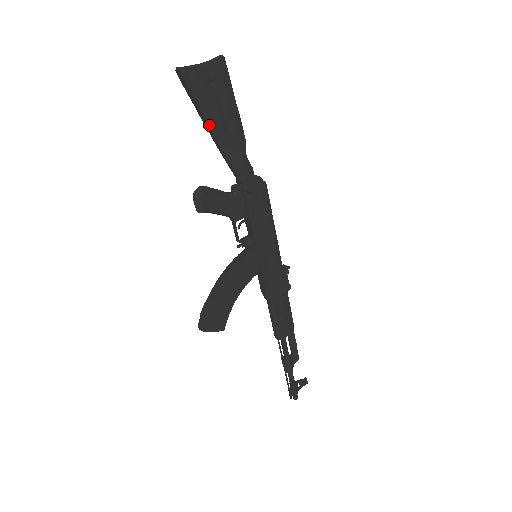
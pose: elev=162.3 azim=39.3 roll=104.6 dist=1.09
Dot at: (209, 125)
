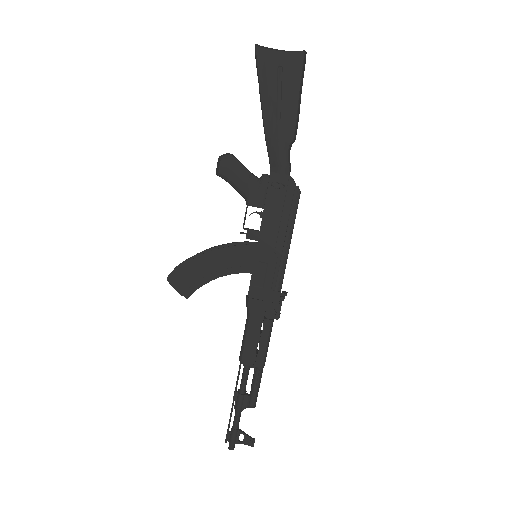
Dot at: (261, 104)
